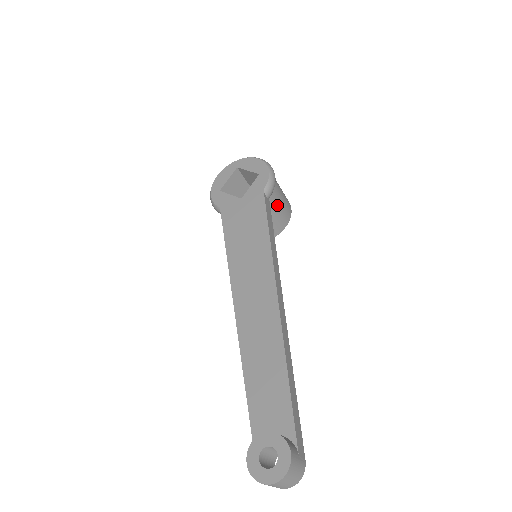
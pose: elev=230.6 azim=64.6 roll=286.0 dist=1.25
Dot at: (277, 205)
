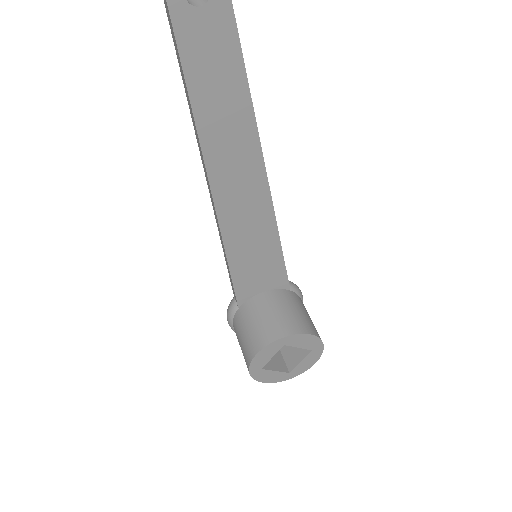
Dot at: (300, 307)
